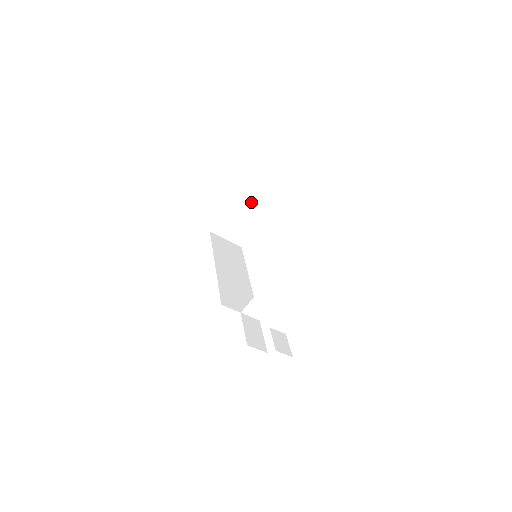
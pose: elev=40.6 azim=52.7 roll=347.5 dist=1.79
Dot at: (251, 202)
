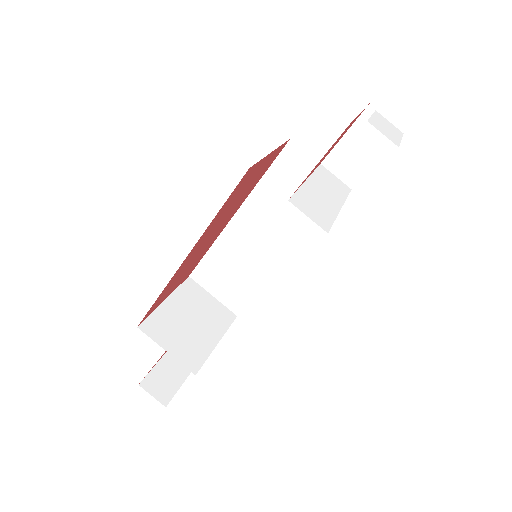
Dot at: (203, 301)
